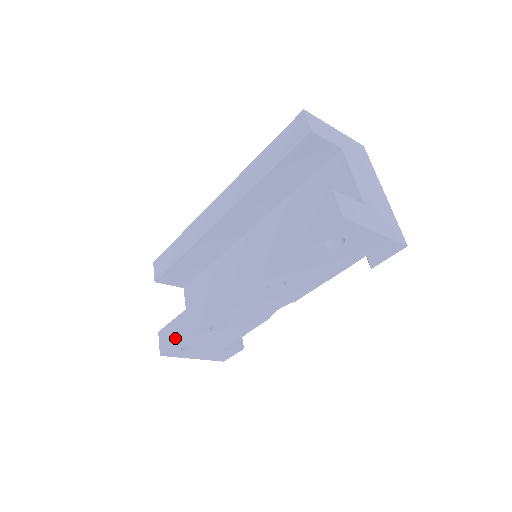
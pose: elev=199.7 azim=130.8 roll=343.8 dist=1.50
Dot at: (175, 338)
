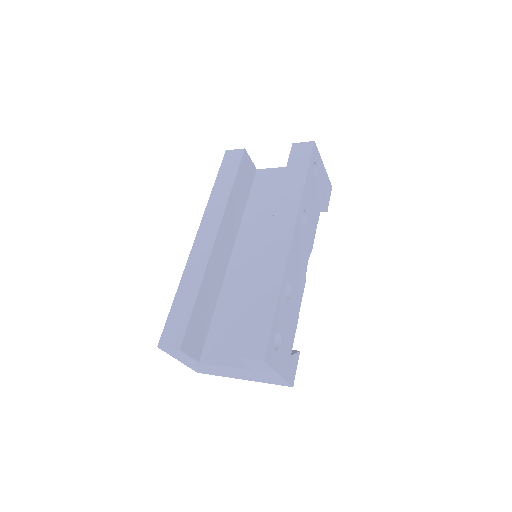
Dot at: (265, 326)
